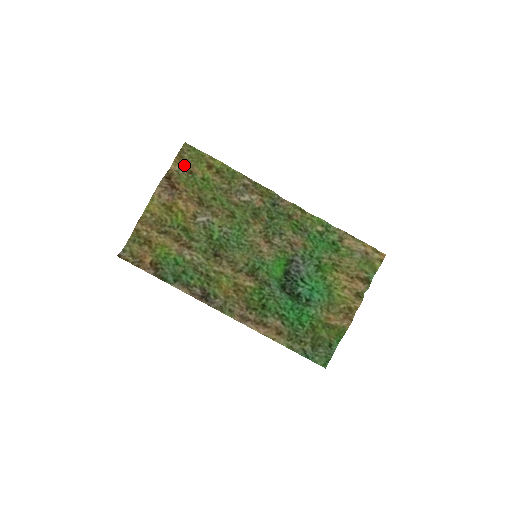
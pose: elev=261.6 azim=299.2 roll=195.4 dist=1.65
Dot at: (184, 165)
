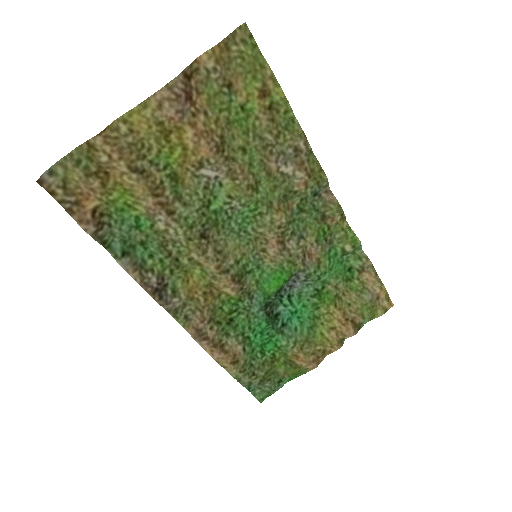
Dot at: (225, 66)
